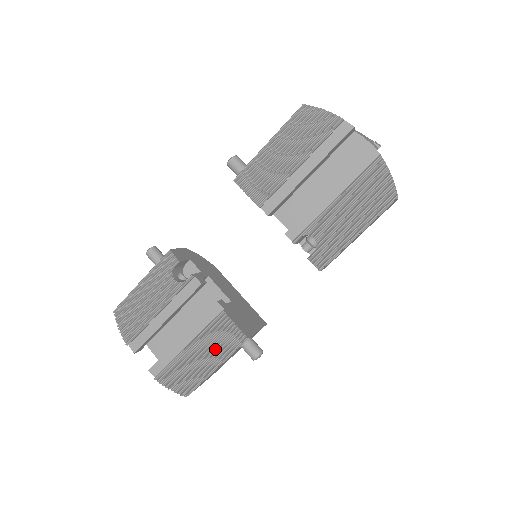
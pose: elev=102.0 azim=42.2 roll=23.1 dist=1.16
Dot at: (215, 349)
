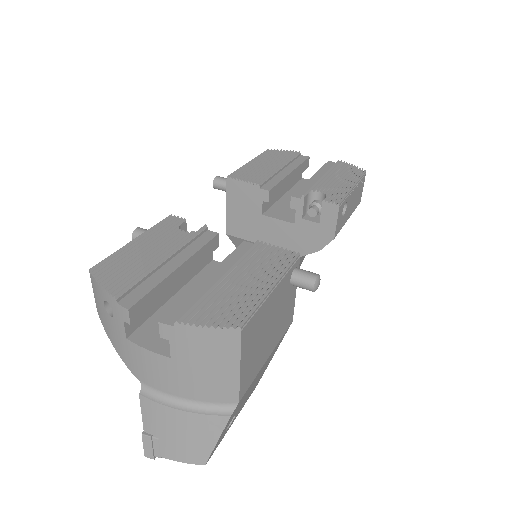
Dot at: (263, 270)
